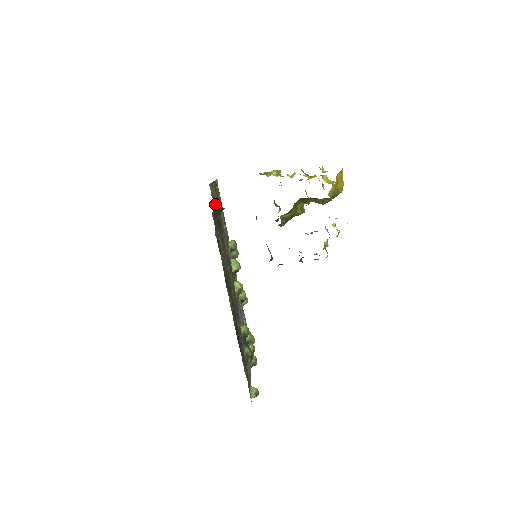
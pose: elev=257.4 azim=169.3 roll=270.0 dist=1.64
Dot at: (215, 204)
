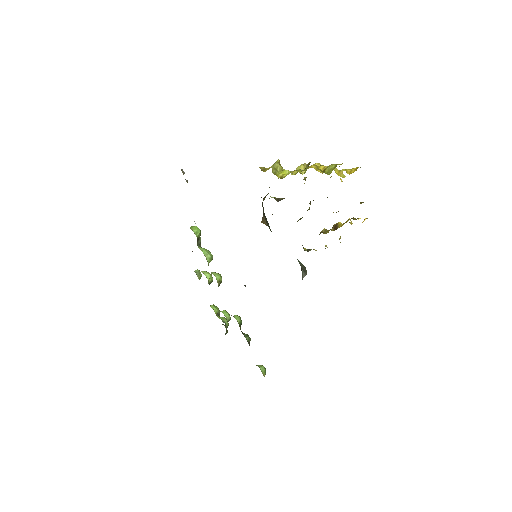
Dot at: occluded
